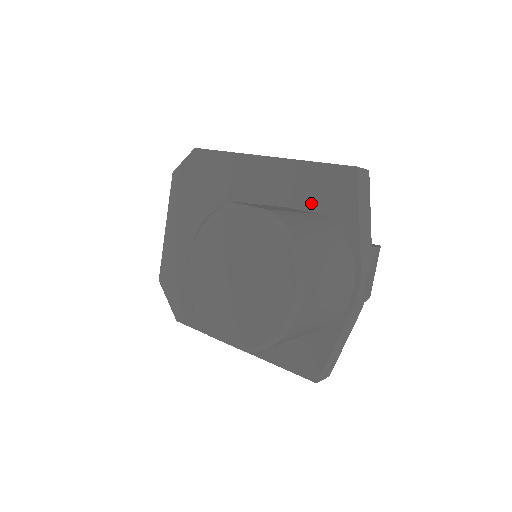
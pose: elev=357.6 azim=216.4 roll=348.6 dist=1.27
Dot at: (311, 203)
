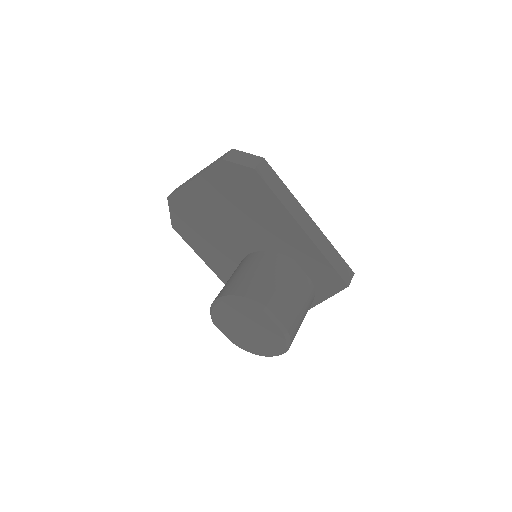
Dot at: (310, 272)
